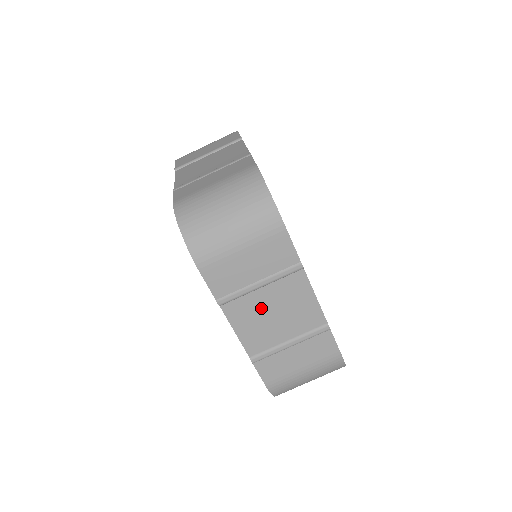
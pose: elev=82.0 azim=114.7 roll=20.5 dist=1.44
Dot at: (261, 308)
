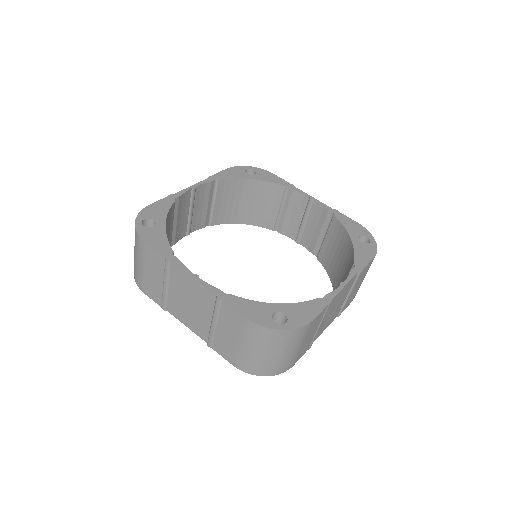
Dot at: (181, 302)
